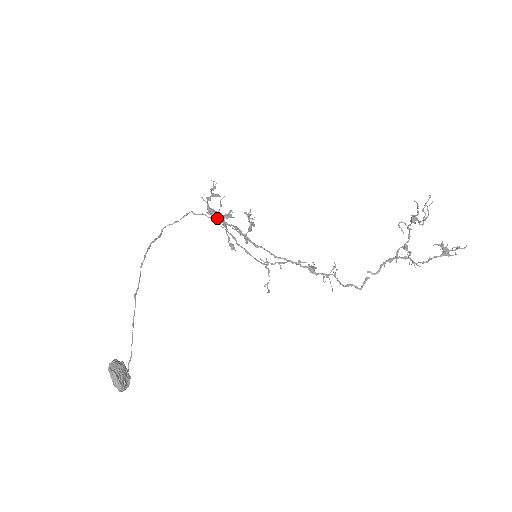
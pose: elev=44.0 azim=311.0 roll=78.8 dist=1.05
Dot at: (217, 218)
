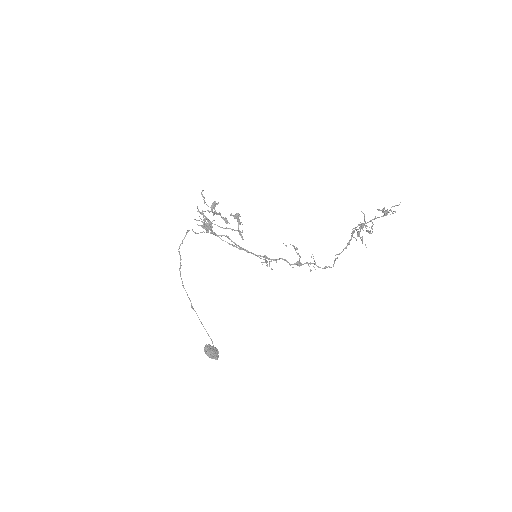
Dot at: (215, 235)
